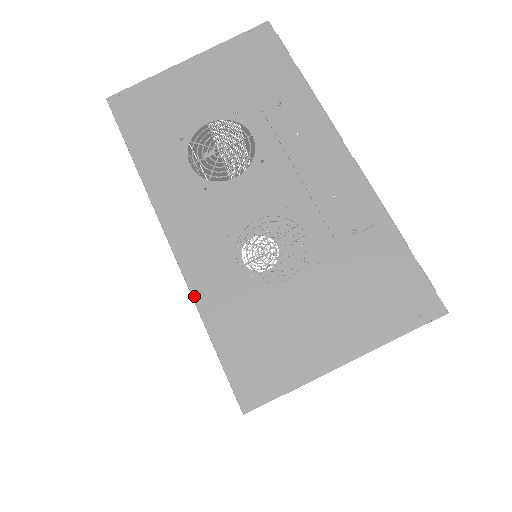
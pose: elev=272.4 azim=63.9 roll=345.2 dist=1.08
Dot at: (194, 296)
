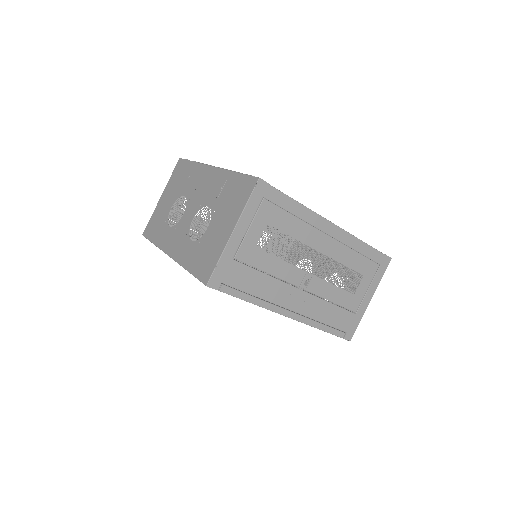
Dot at: (181, 265)
